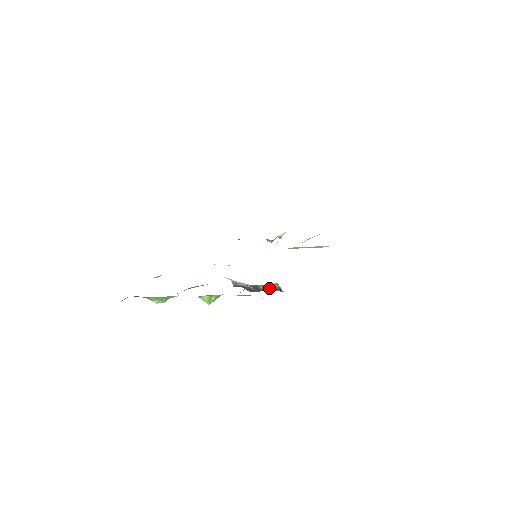
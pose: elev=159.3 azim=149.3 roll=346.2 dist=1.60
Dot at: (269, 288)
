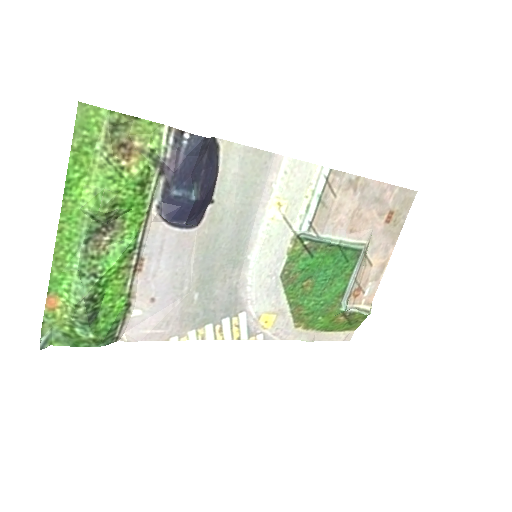
Dot at: (172, 149)
